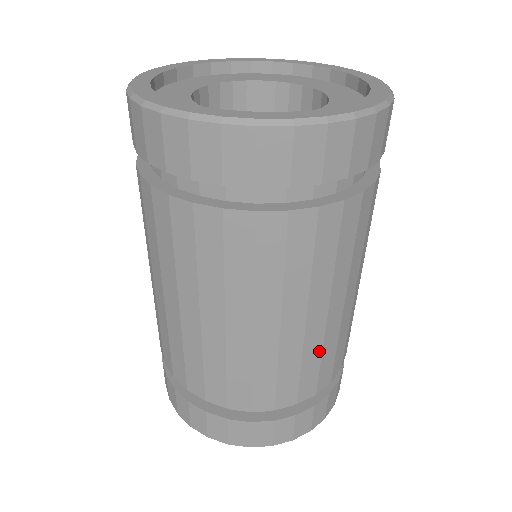
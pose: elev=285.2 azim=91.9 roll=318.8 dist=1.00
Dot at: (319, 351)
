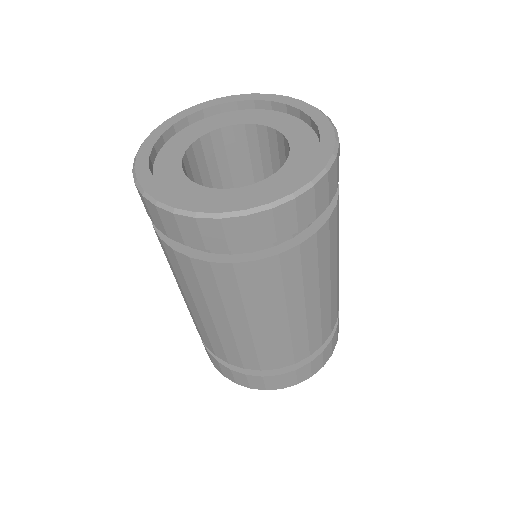
Dot at: (336, 295)
